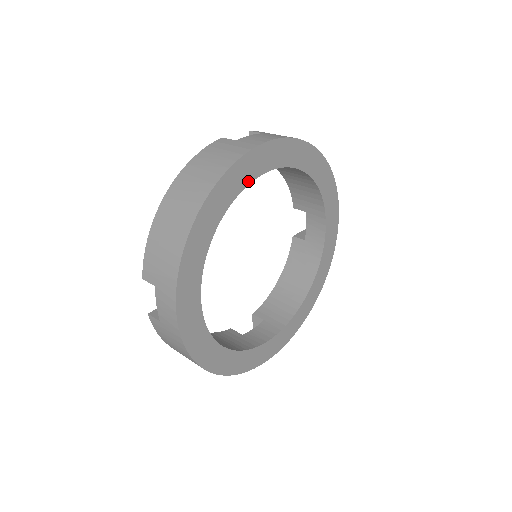
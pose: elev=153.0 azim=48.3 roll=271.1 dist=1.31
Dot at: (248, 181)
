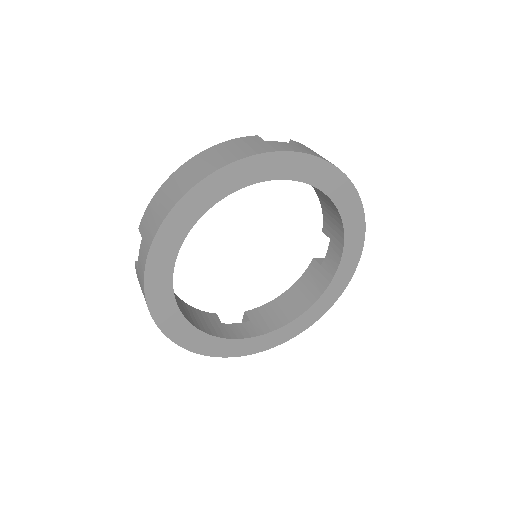
Dot at: (256, 180)
